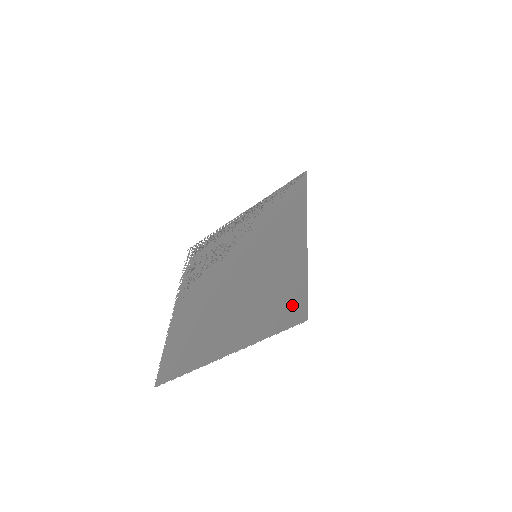
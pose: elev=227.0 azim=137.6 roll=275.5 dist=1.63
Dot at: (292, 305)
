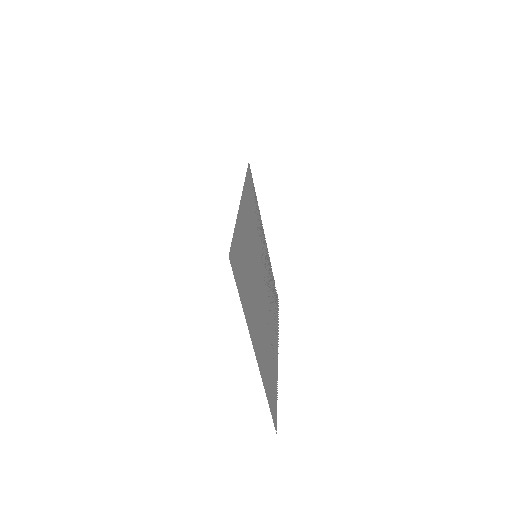
Dot at: (235, 260)
